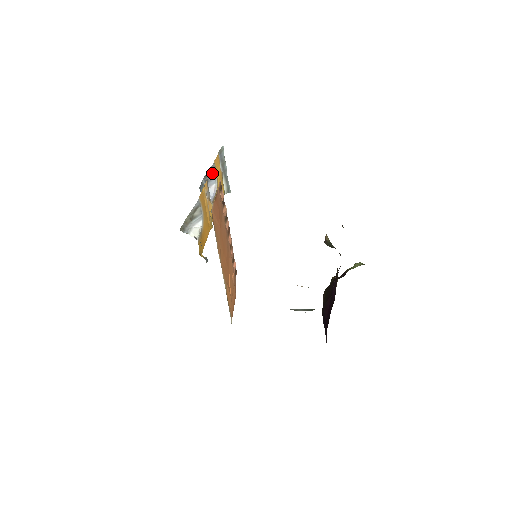
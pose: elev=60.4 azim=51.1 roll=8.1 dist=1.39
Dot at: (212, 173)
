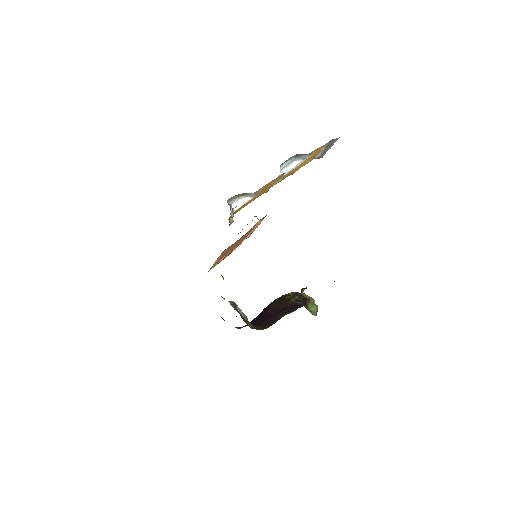
Dot at: (307, 154)
